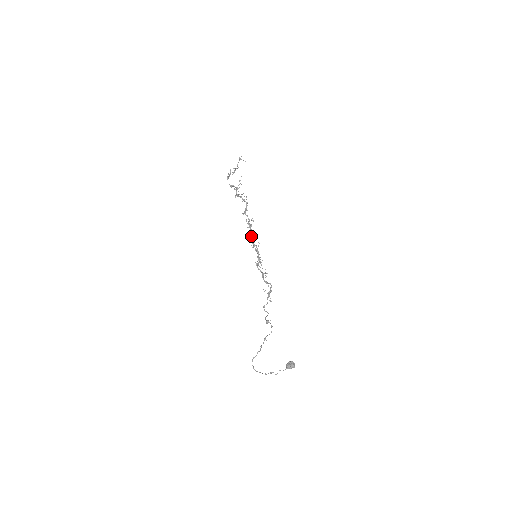
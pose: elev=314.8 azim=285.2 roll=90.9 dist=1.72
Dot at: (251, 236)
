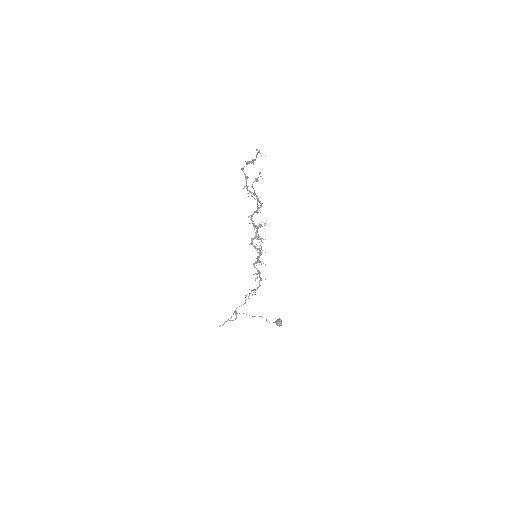
Dot at: (256, 237)
